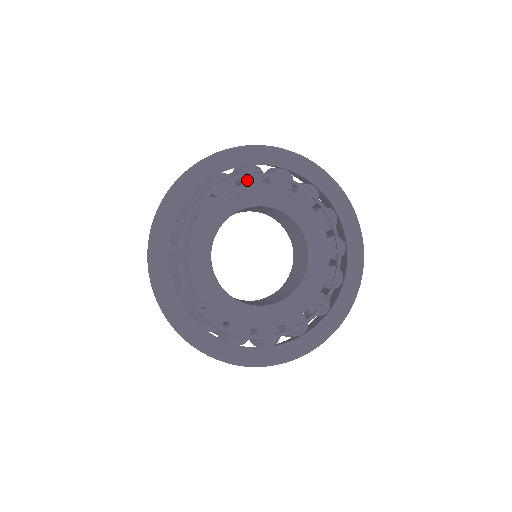
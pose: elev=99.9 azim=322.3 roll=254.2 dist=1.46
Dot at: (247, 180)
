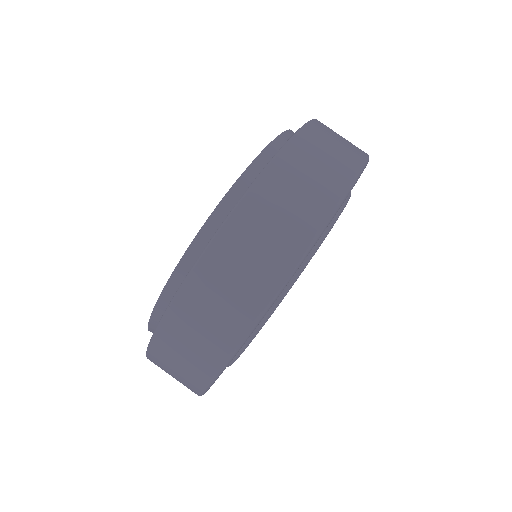
Dot at: occluded
